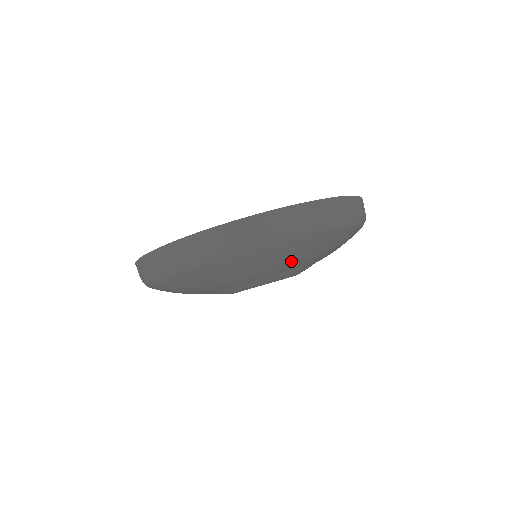
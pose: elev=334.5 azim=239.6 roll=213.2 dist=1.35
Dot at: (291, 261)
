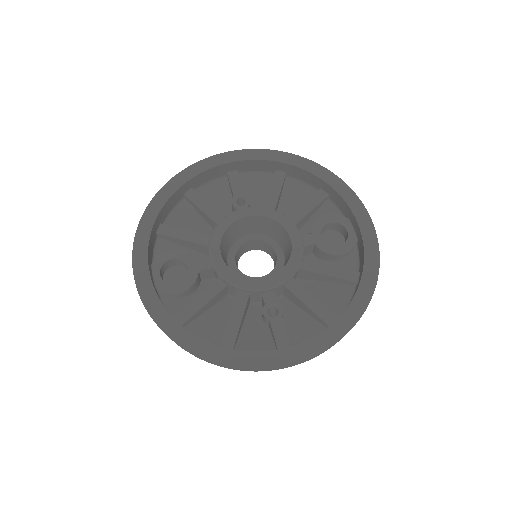
Dot at: occluded
